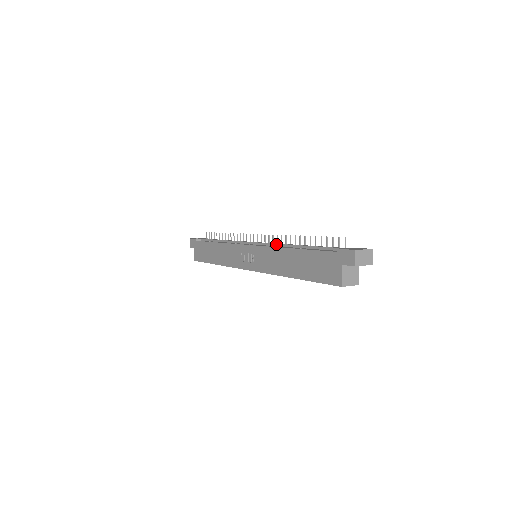
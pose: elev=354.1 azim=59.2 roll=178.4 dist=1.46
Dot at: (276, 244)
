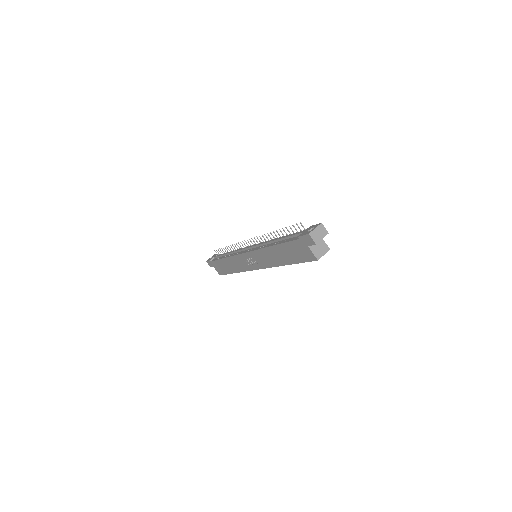
Dot at: (262, 244)
